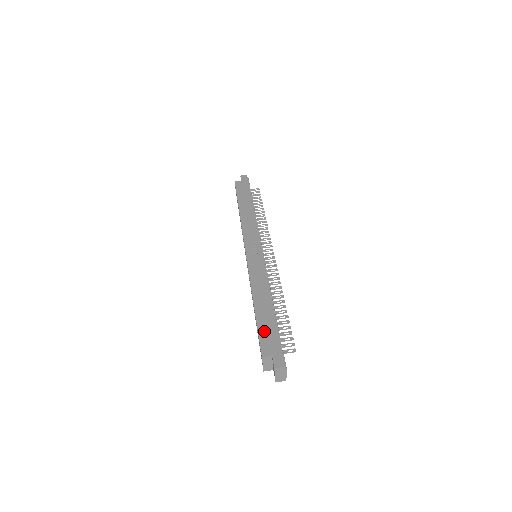
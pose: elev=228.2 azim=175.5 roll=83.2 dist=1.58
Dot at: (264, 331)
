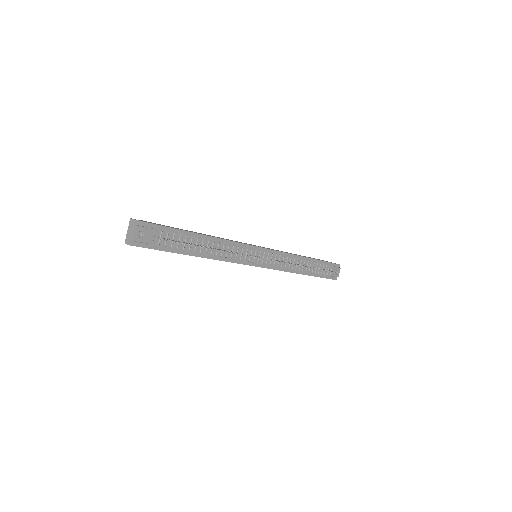
Dot at: (168, 226)
